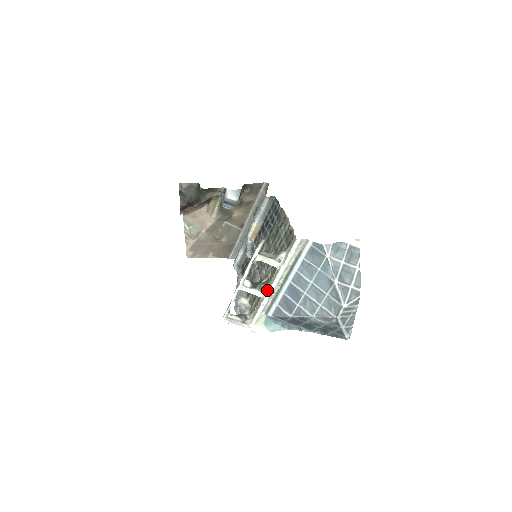
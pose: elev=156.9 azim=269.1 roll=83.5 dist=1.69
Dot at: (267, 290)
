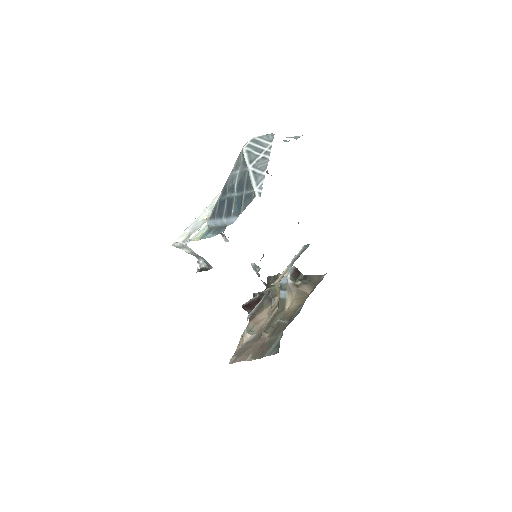
Dot at: occluded
